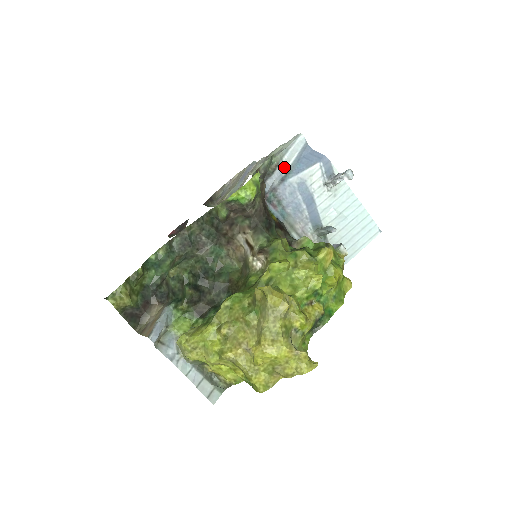
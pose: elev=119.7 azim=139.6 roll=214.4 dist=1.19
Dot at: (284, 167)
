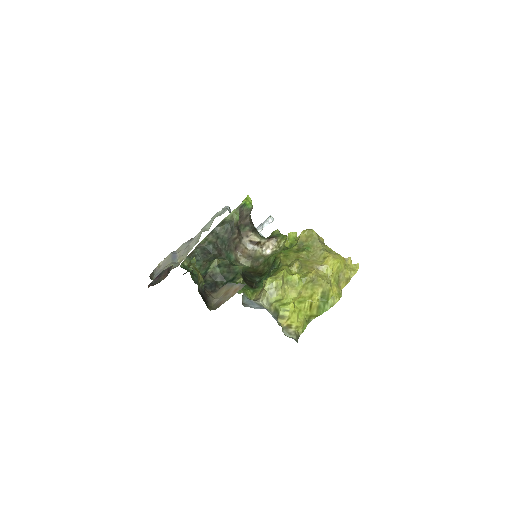
Dot at: occluded
